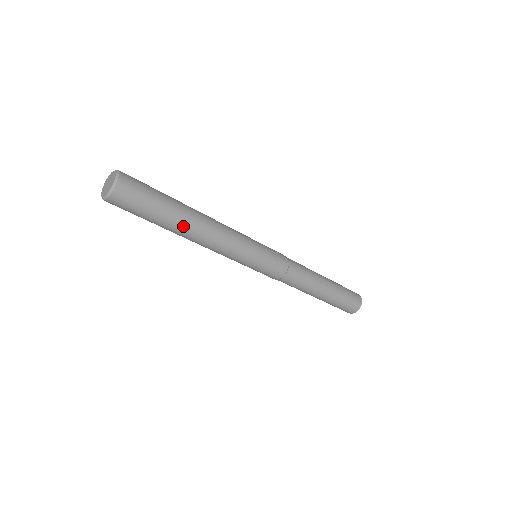
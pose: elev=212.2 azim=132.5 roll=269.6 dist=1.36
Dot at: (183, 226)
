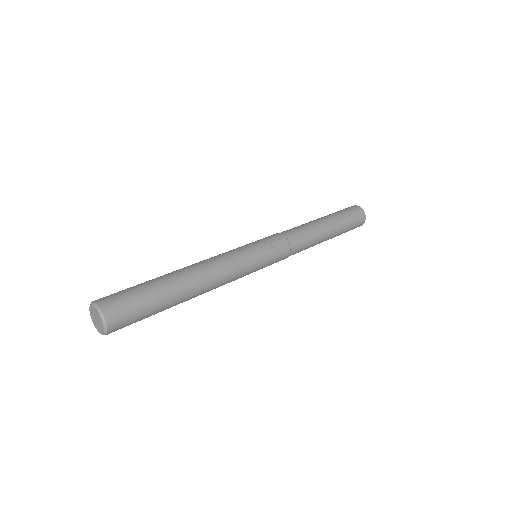
Dot at: (184, 296)
